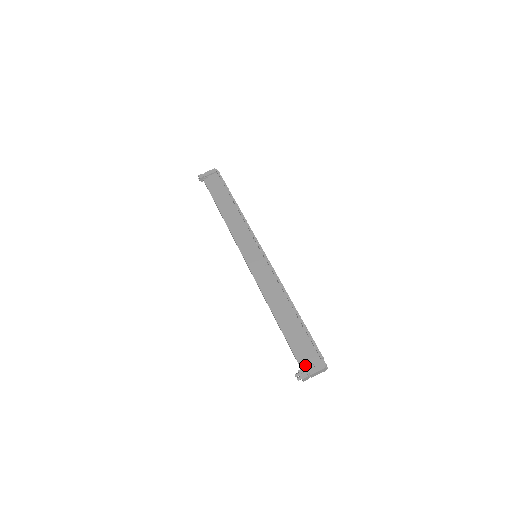
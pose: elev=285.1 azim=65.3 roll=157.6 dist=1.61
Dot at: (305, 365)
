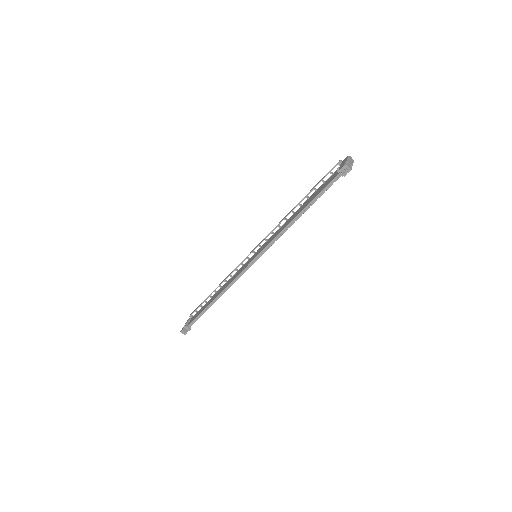
Dot at: (337, 168)
